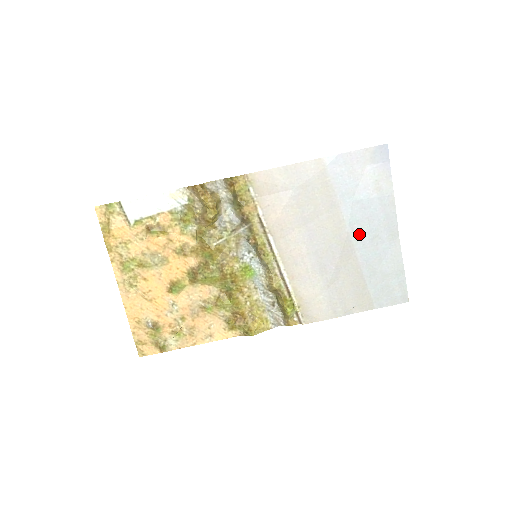
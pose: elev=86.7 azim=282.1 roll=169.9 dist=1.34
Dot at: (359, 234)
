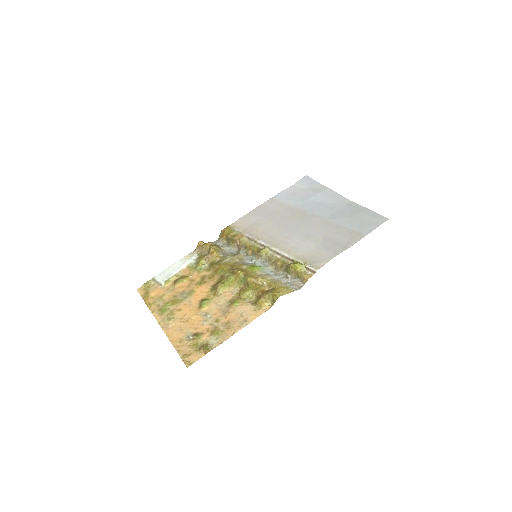
Dot at: (320, 211)
